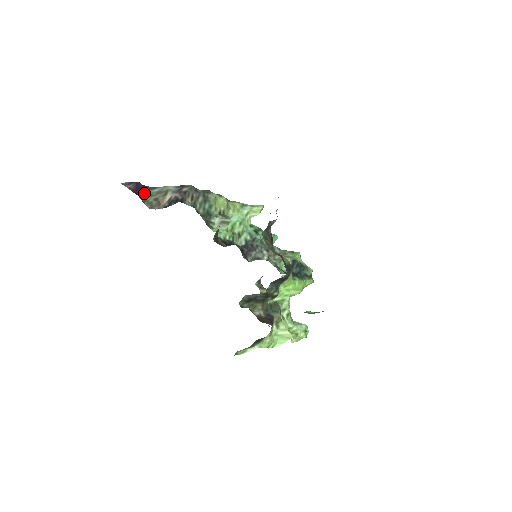
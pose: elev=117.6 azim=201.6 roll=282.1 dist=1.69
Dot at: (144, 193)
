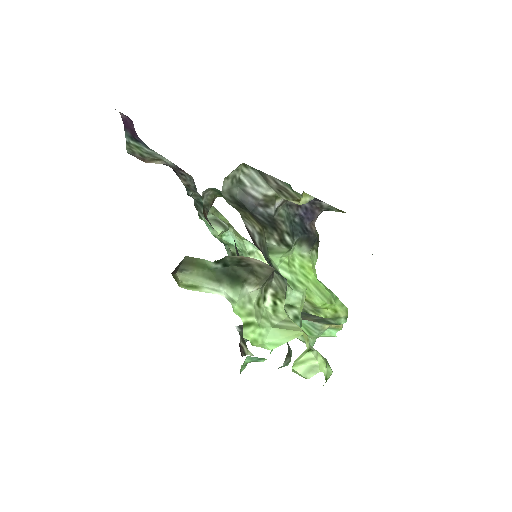
Dot at: (131, 139)
